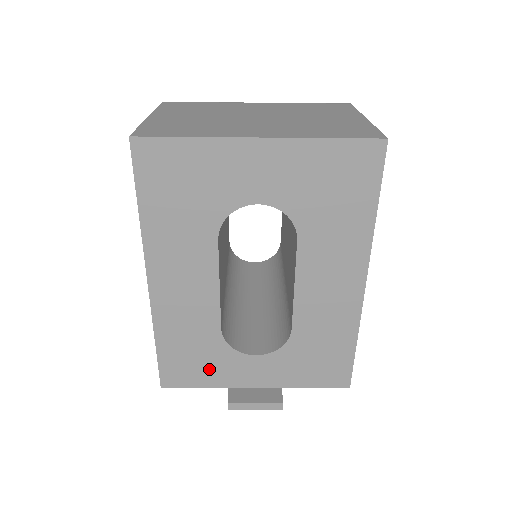
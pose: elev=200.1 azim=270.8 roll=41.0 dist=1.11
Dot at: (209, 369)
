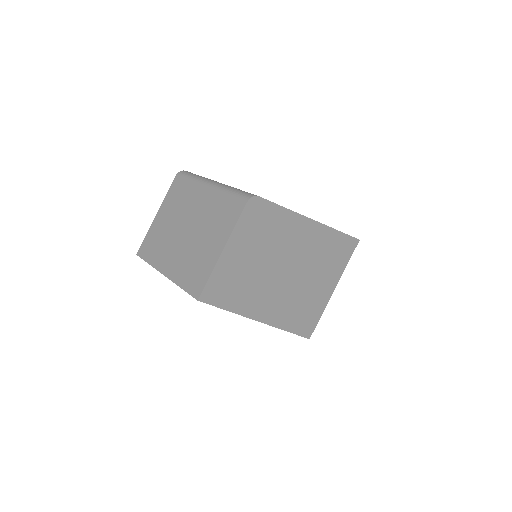
Dot at: occluded
